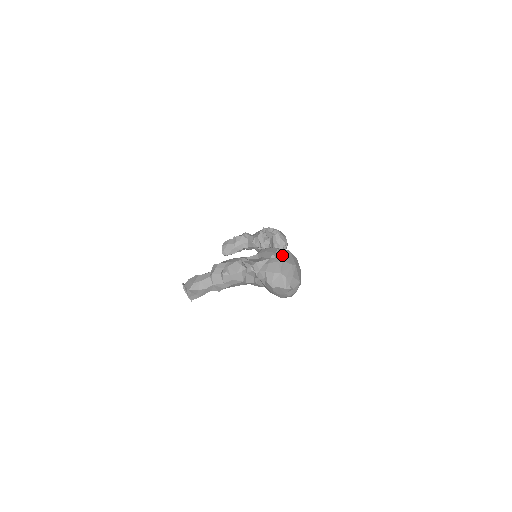
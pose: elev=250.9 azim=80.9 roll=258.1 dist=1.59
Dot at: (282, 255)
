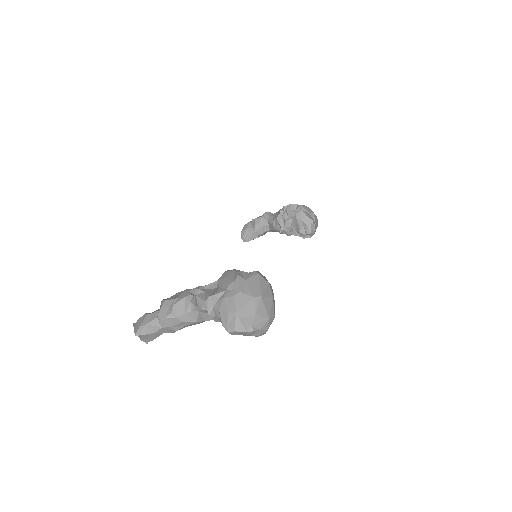
Dot at: (242, 284)
